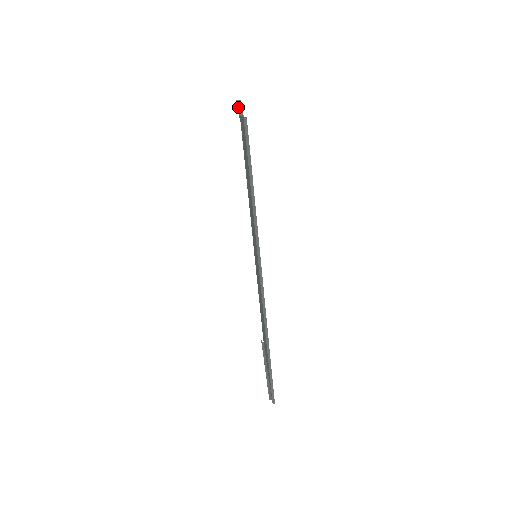
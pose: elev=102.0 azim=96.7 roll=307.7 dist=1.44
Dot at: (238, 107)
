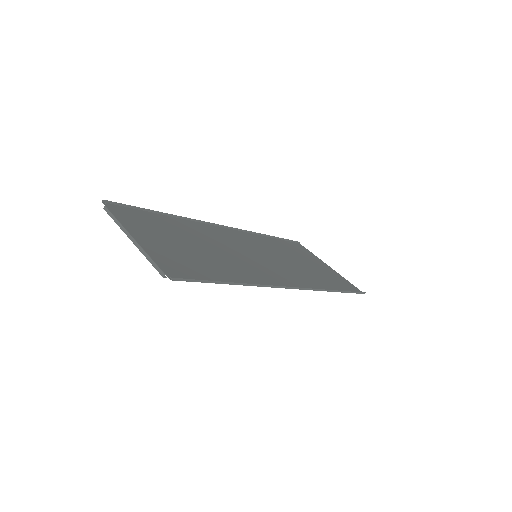
Dot at: occluded
